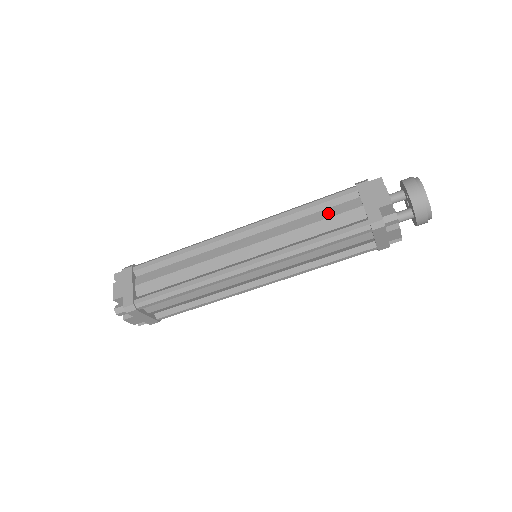
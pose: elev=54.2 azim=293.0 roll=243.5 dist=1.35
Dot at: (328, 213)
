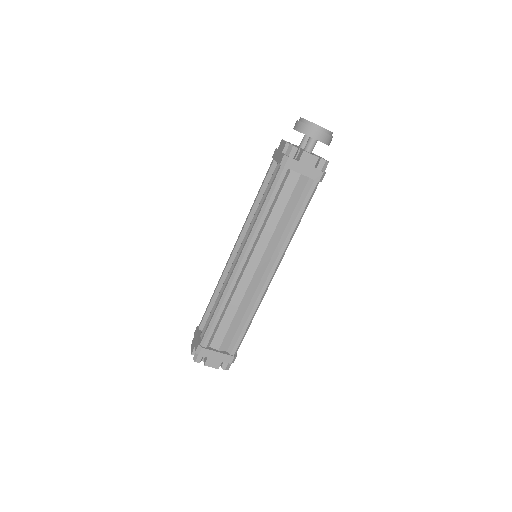
Dot at: occluded
